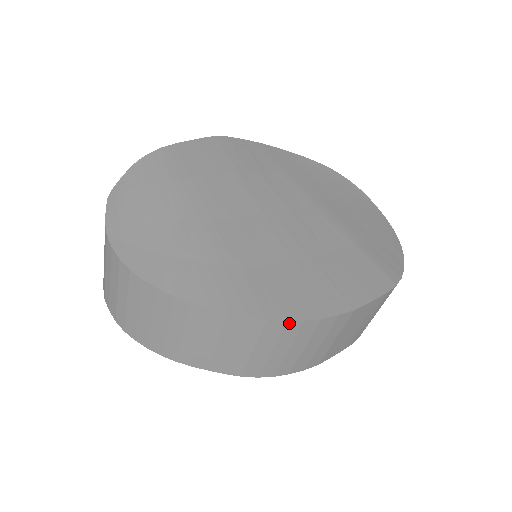
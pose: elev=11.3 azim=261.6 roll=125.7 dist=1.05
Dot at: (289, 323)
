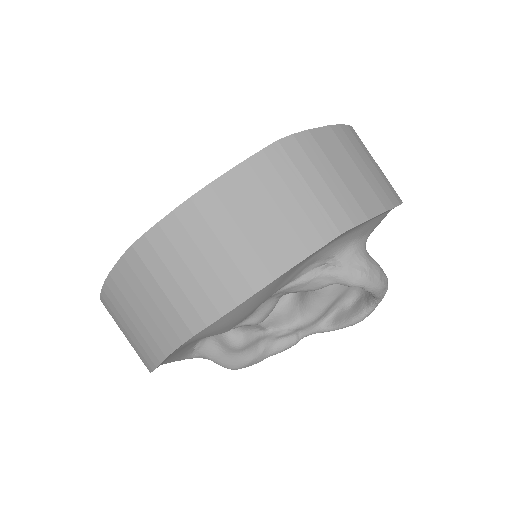
Dot at: (149, 235)
